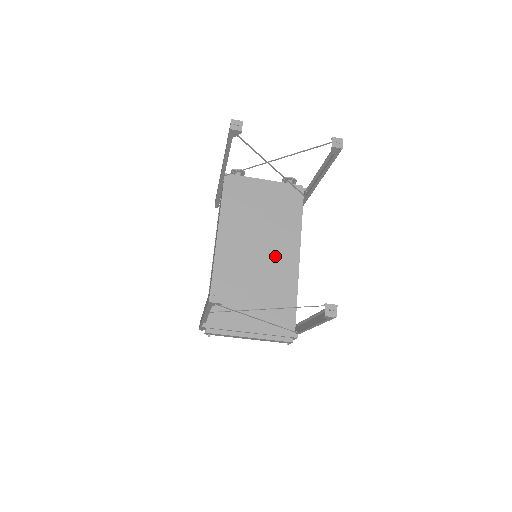
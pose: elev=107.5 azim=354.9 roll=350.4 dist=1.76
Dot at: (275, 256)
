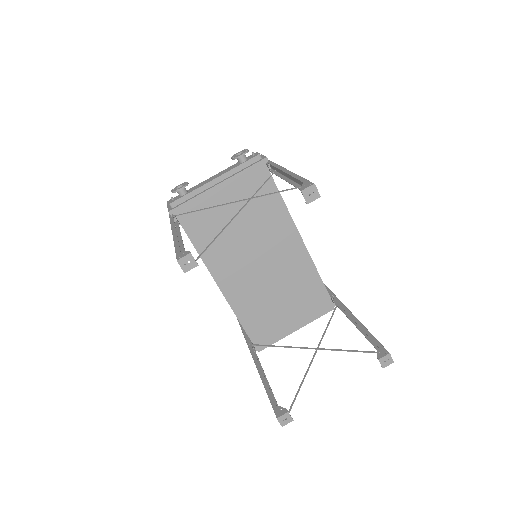
Dot at: (277, 253)
